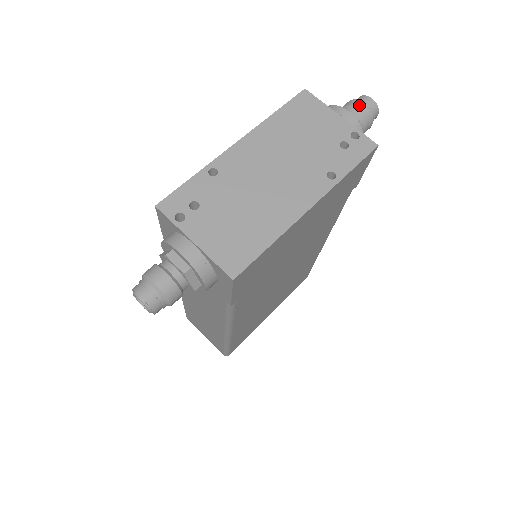
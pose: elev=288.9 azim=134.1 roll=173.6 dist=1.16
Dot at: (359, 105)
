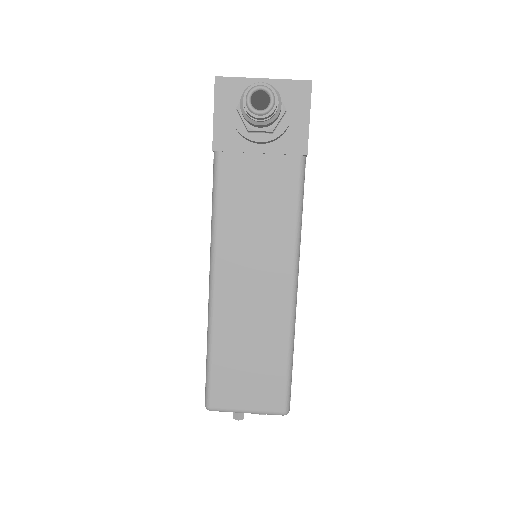
Dot at: occluded
